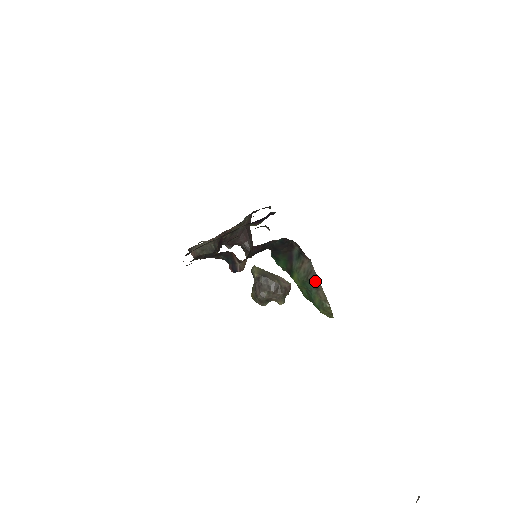
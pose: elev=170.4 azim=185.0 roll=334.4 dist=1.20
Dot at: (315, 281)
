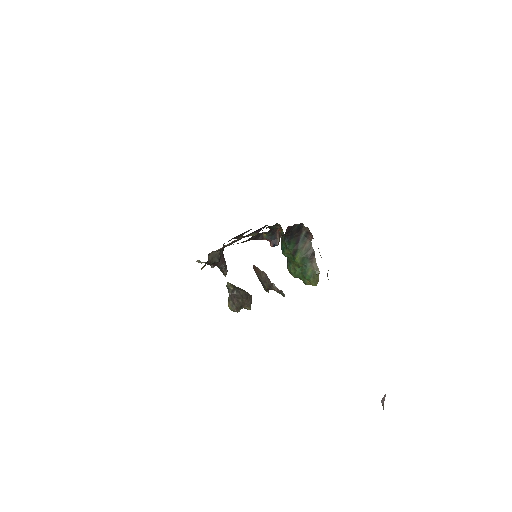
Dot at: (312, 256)
